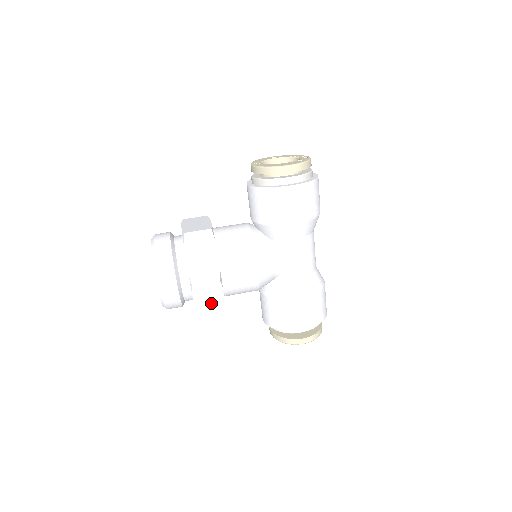
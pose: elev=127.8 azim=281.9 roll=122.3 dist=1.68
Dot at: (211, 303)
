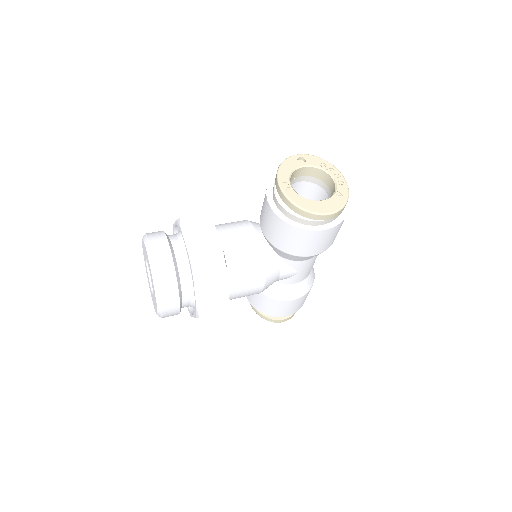
Dot at: occluded
